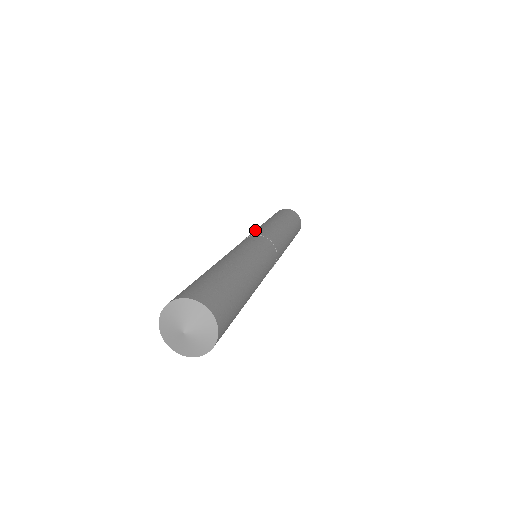
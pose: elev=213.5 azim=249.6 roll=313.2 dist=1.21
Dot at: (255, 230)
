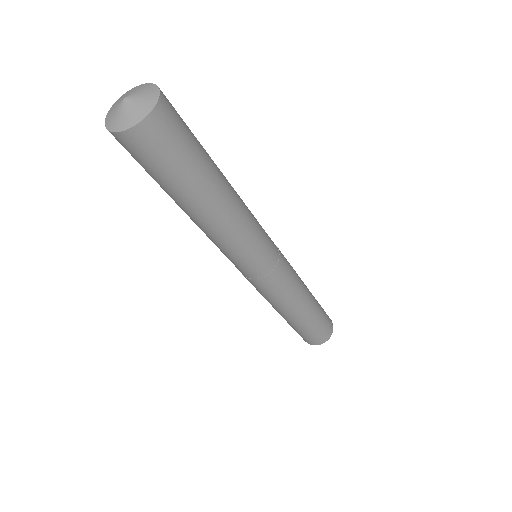
Dot at: occluded
